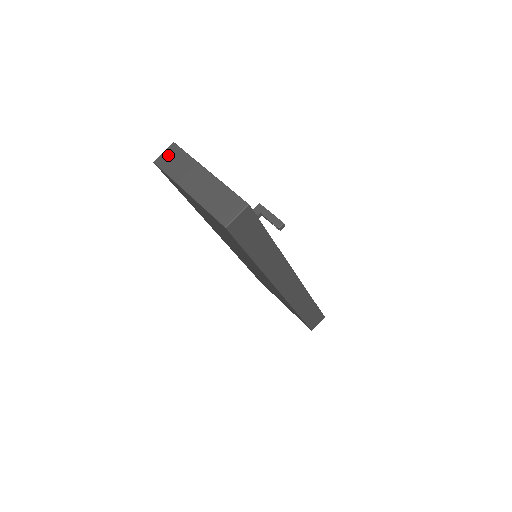
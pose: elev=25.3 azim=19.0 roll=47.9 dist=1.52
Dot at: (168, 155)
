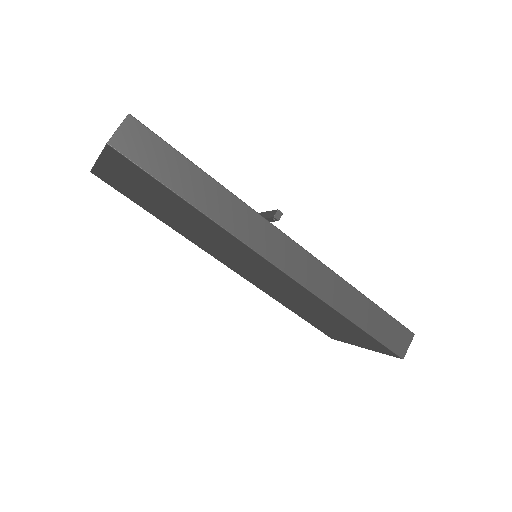
Dot at: occluded
